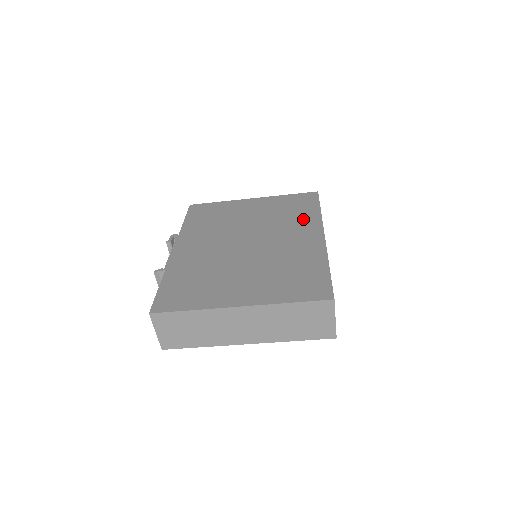
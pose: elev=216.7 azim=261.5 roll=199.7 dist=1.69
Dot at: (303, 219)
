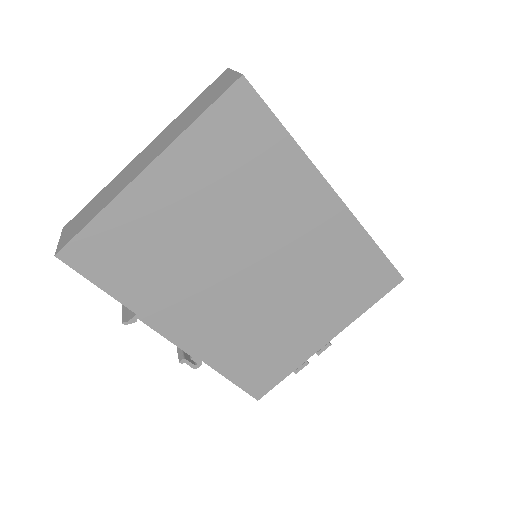
Dot at: occluded
